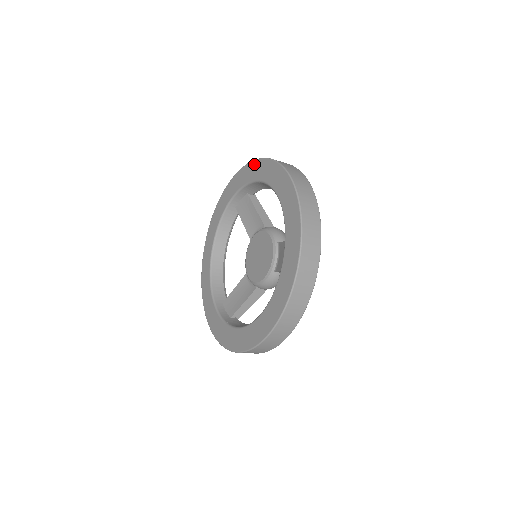
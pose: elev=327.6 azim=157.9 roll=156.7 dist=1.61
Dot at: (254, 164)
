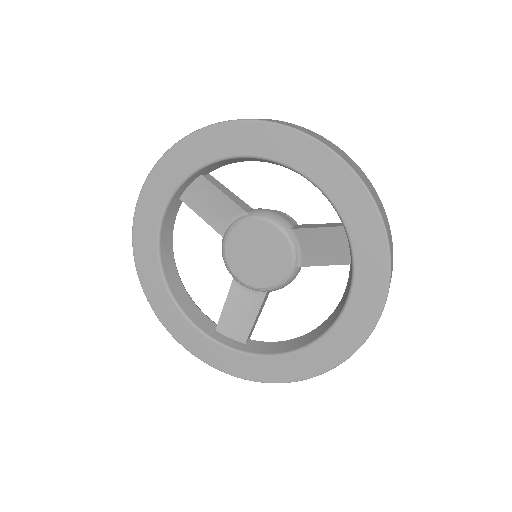
Dot at: (216, 131)
